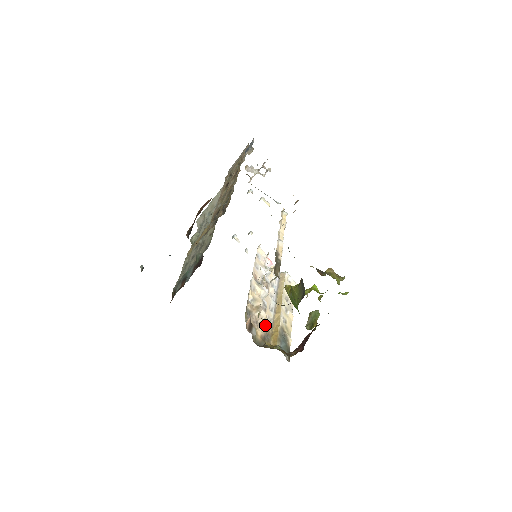
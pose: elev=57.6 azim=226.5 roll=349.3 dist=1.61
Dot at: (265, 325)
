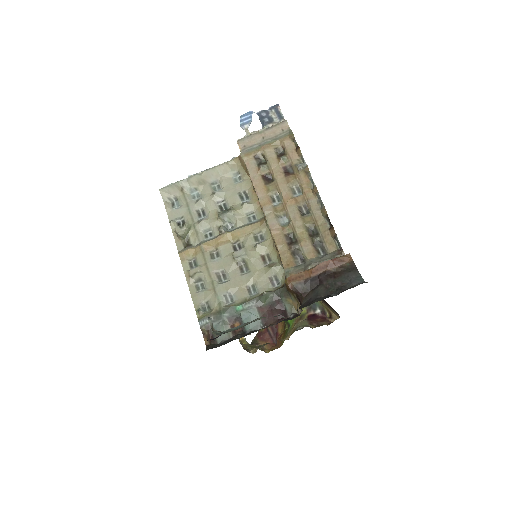
Dot at: occluded
